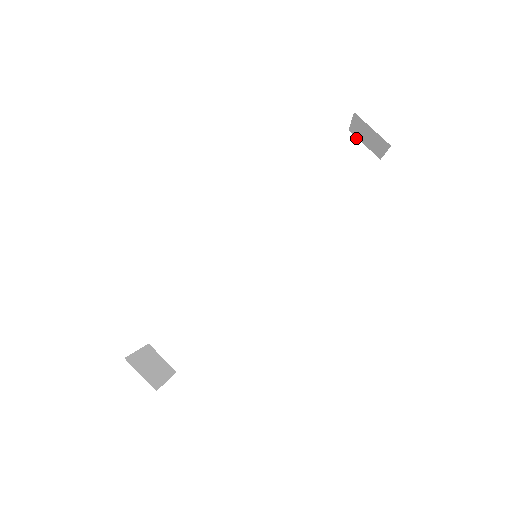
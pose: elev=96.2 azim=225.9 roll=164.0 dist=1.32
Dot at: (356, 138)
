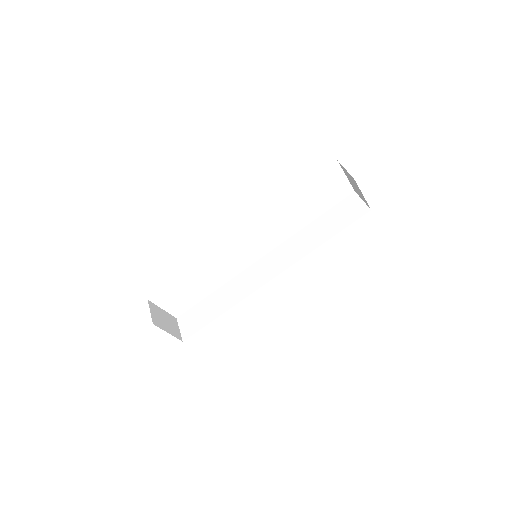
Dot at: (358, 196)
